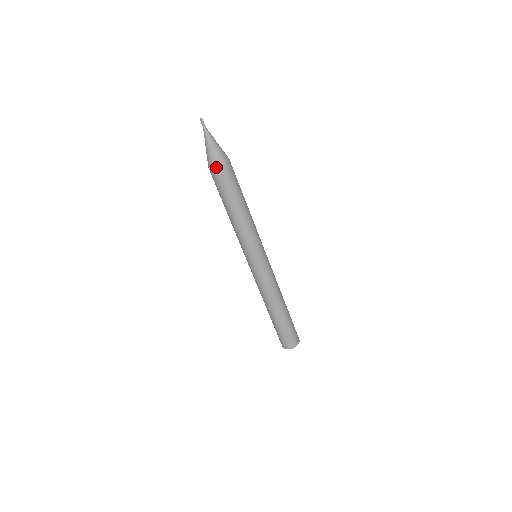
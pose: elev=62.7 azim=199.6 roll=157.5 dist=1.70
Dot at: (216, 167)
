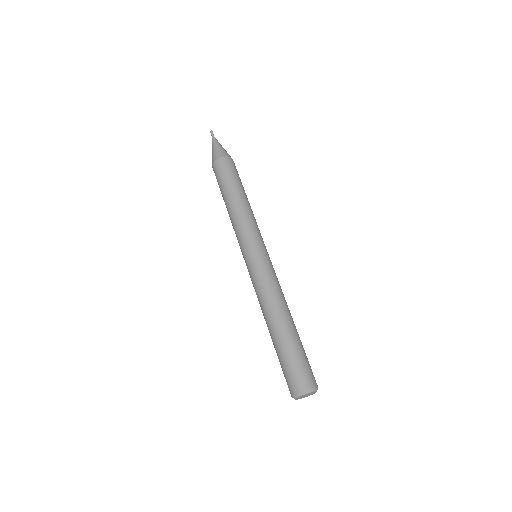
Dot at: (213, 163)
